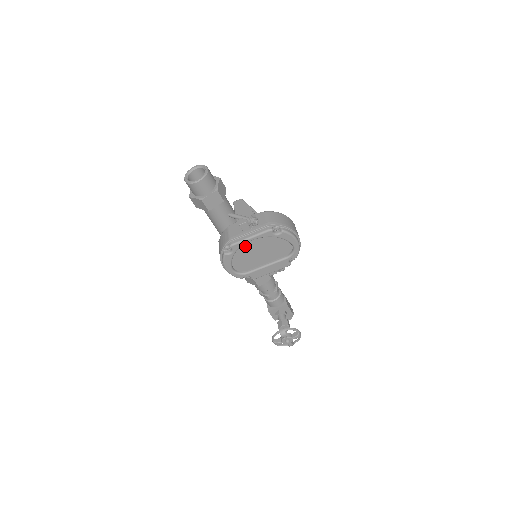
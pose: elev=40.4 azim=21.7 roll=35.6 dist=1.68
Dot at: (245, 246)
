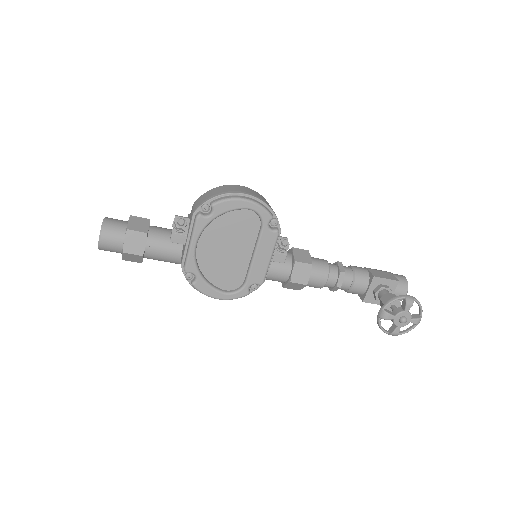
Dot at: (203, 257)
